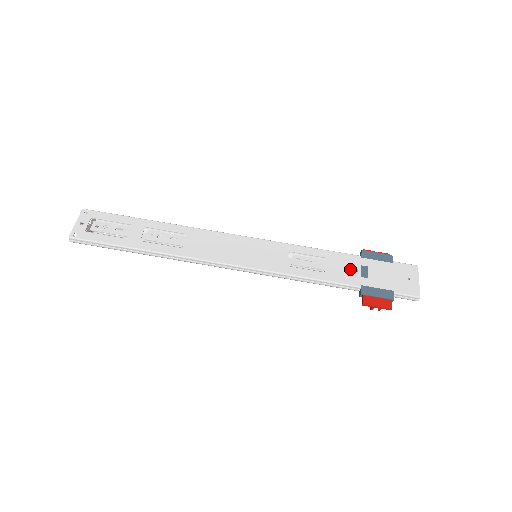
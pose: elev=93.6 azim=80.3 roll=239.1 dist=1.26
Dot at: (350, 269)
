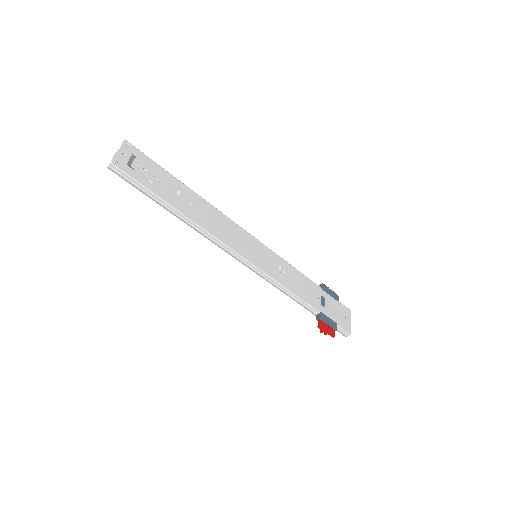
Dot at: (315, 295)
